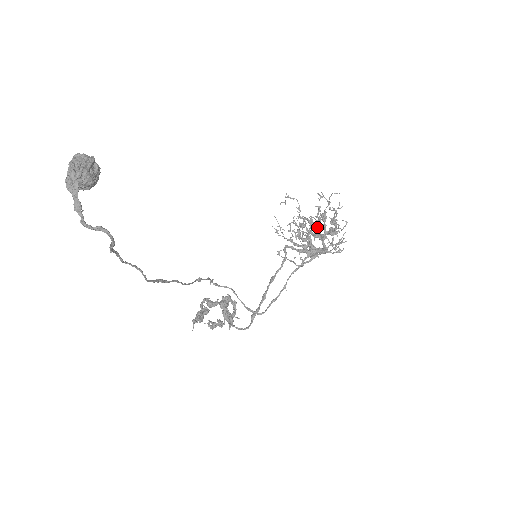
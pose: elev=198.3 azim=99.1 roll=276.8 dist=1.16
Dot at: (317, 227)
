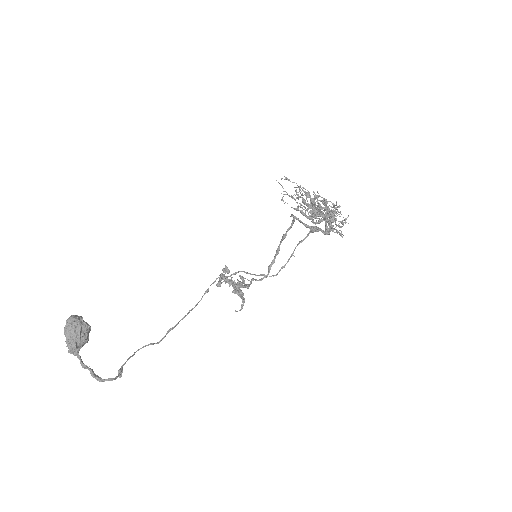
Dot at: (318, 211)
